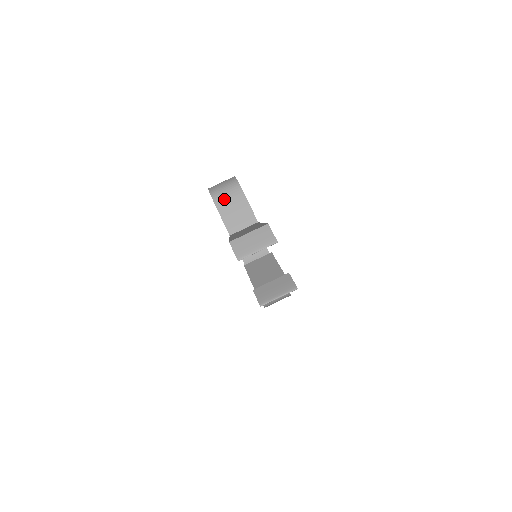
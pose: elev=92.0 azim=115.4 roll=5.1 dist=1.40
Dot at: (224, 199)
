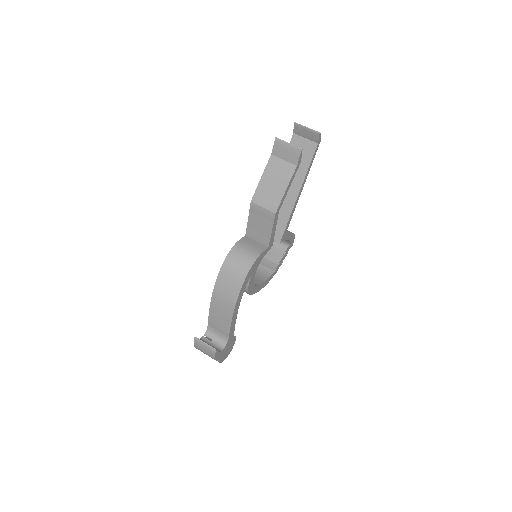
Dot at: occluded
